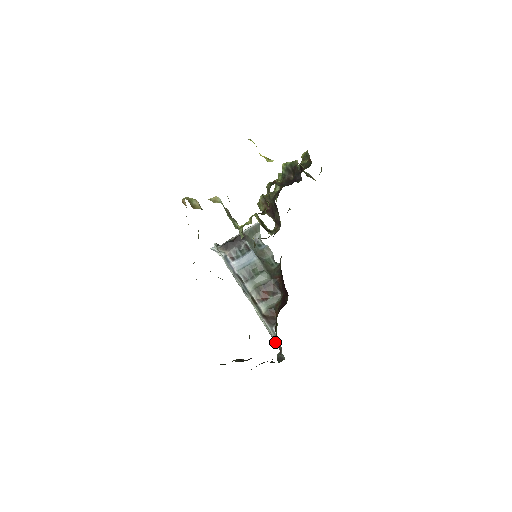
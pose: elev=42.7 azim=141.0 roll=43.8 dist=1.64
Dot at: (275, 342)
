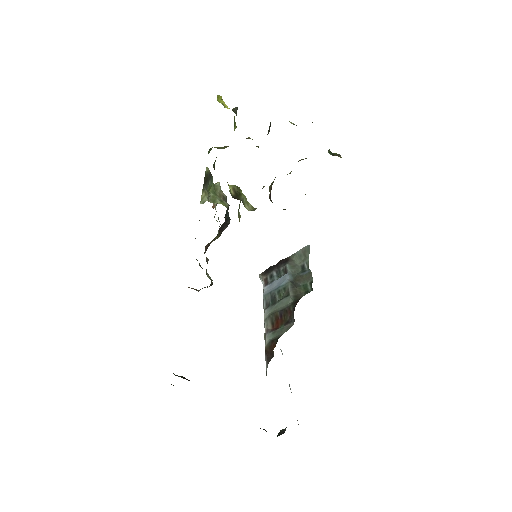
Dot at: occluded
